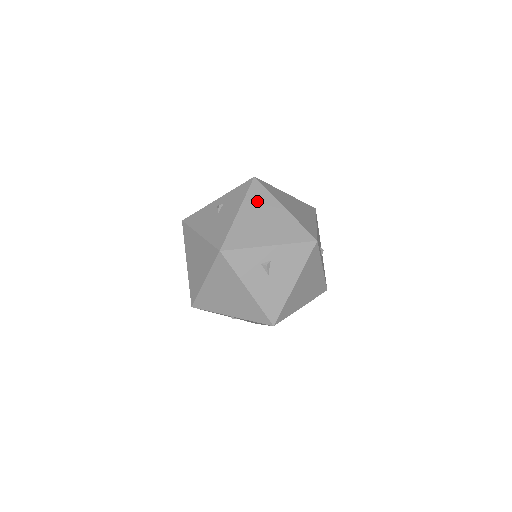
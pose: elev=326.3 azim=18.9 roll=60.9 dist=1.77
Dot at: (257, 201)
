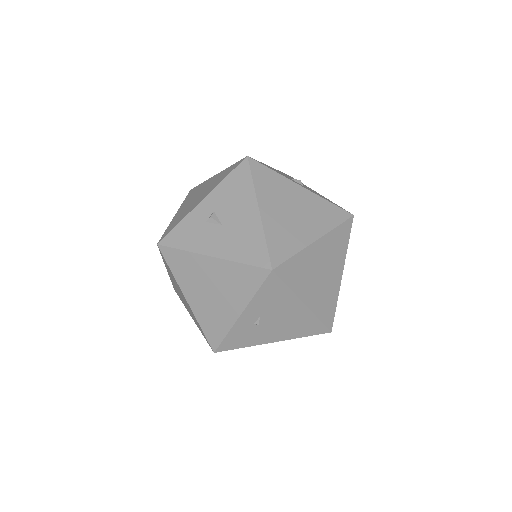
Dot at: (192, 195)
